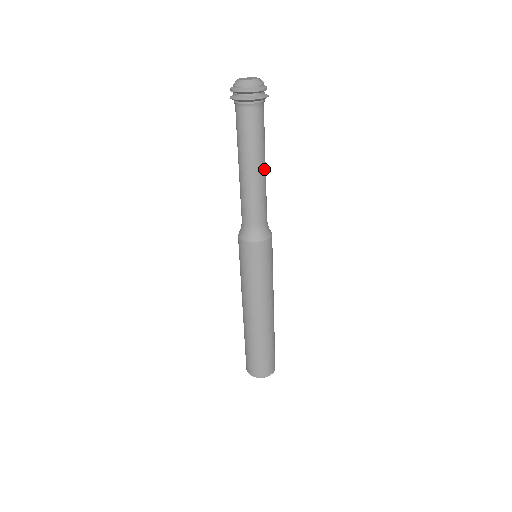
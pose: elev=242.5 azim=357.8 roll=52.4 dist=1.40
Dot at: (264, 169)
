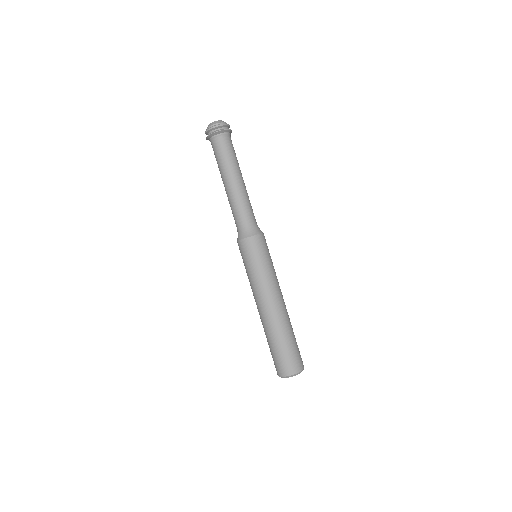
Dot at: (243, 181)
